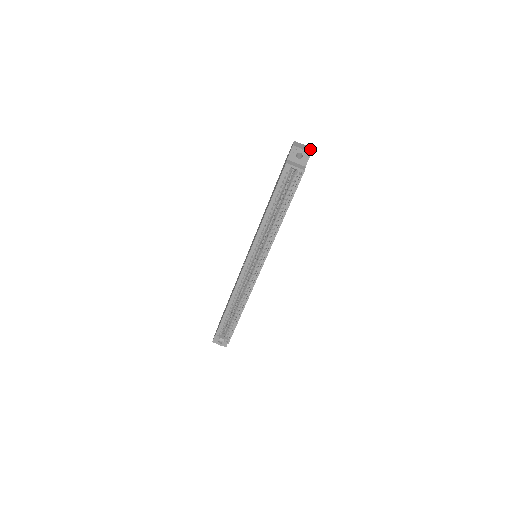
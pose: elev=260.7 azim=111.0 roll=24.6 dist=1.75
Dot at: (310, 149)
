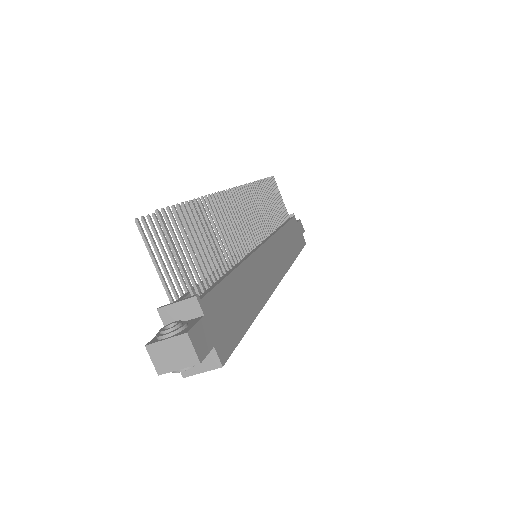
Dot at: (188, 348)
